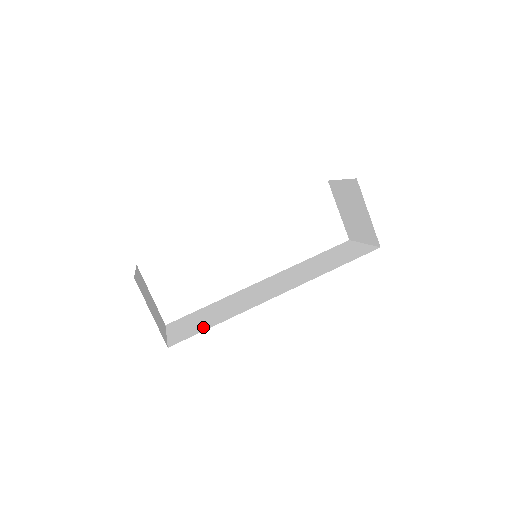
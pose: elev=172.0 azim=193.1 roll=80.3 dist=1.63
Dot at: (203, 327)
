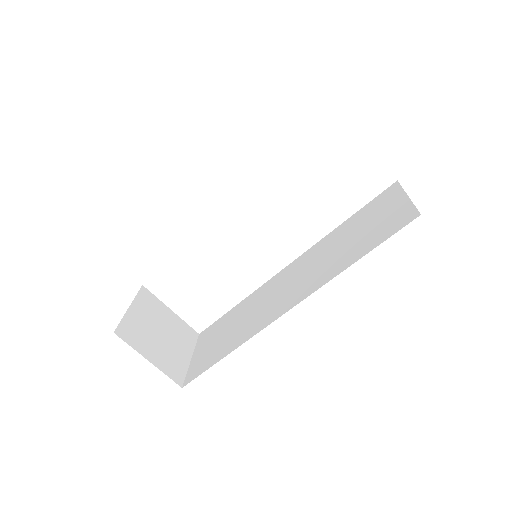
Dot at: (214, 357)
